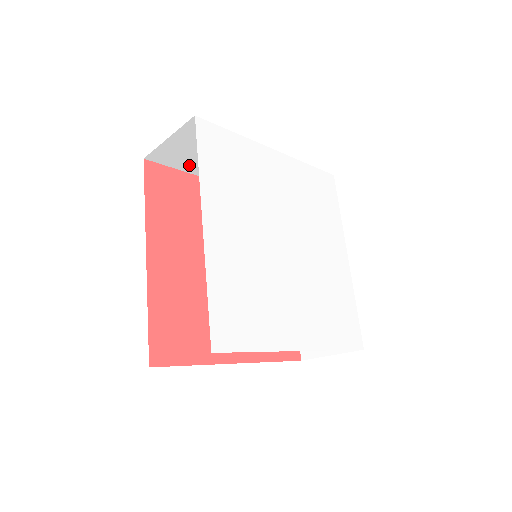
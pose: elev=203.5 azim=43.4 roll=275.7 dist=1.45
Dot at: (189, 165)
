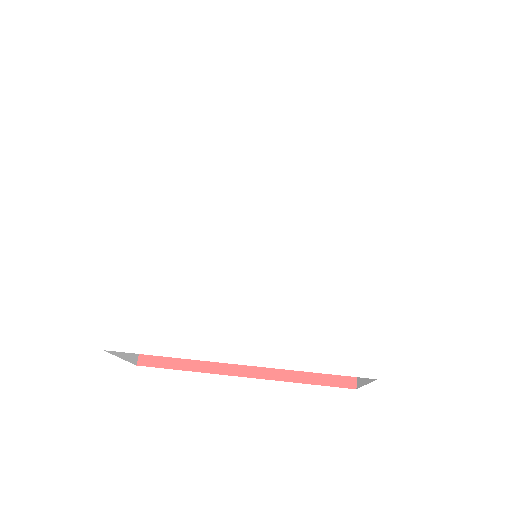
Dot at: occluded
